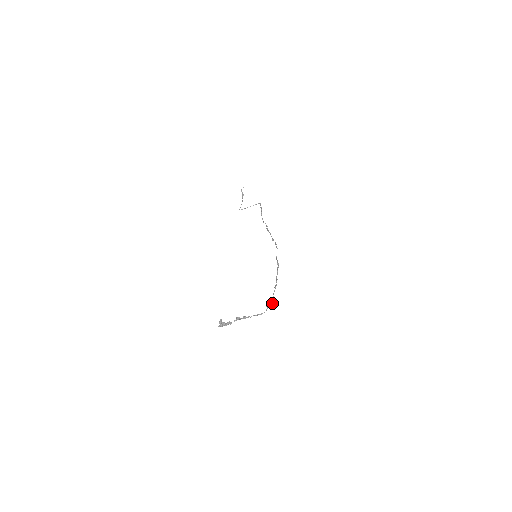
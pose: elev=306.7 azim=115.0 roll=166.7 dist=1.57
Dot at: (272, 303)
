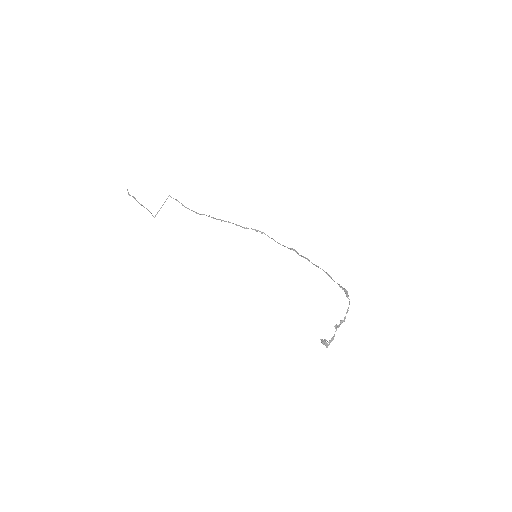
Dot at: (345, 290)
